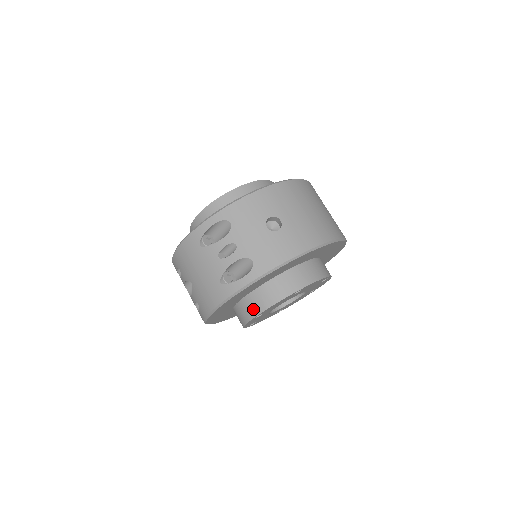
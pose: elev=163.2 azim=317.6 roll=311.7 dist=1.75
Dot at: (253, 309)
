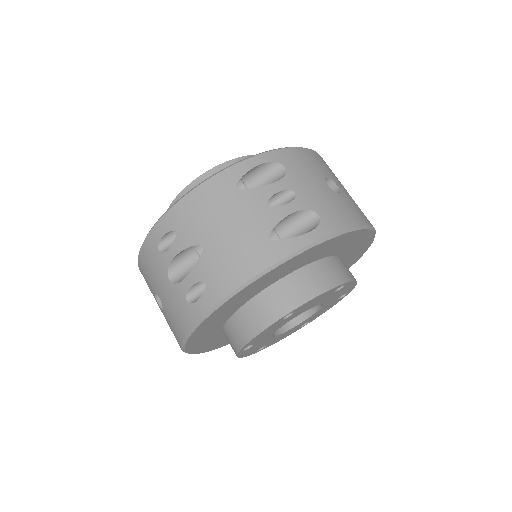
Dot at: (288, 300)
